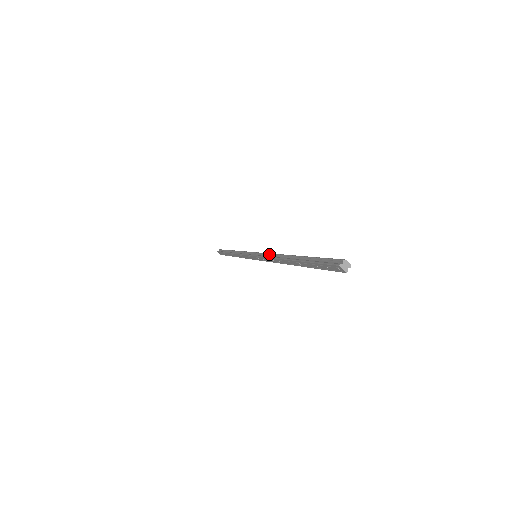
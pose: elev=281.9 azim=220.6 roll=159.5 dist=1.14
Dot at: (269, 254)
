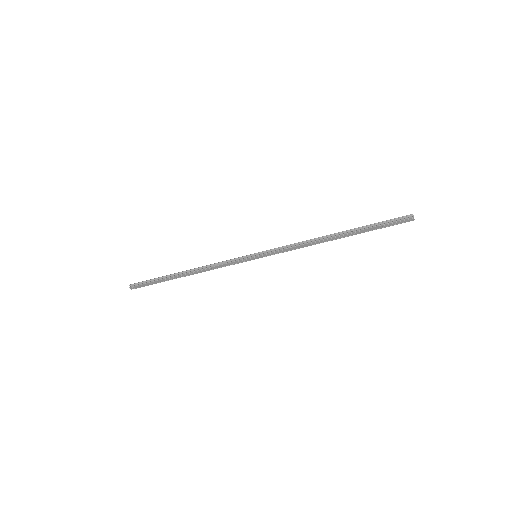
Dot at: (292, 244)
